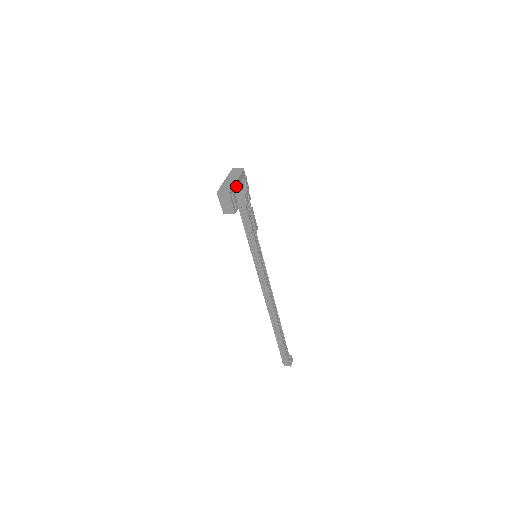
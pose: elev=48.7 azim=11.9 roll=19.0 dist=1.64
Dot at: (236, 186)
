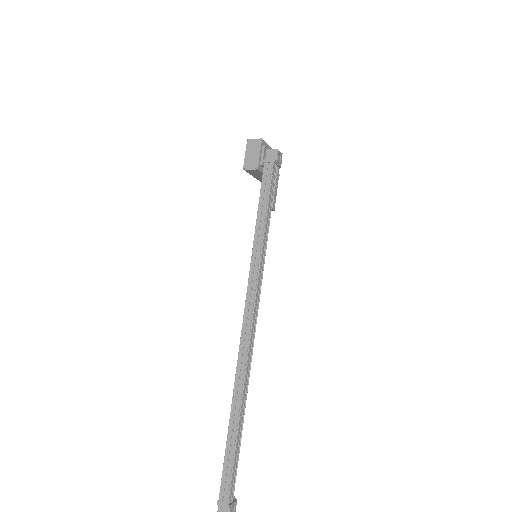
Dot at: occluded
